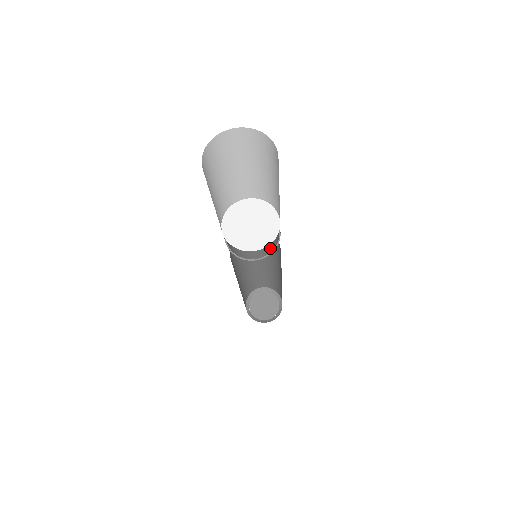
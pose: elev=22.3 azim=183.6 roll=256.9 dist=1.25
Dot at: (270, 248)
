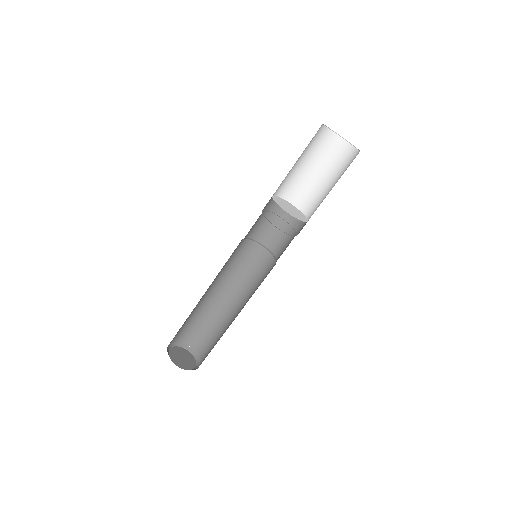
Dot at: (246, 268)
